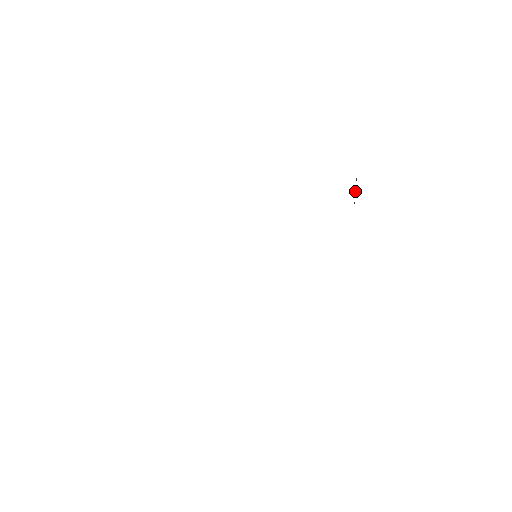
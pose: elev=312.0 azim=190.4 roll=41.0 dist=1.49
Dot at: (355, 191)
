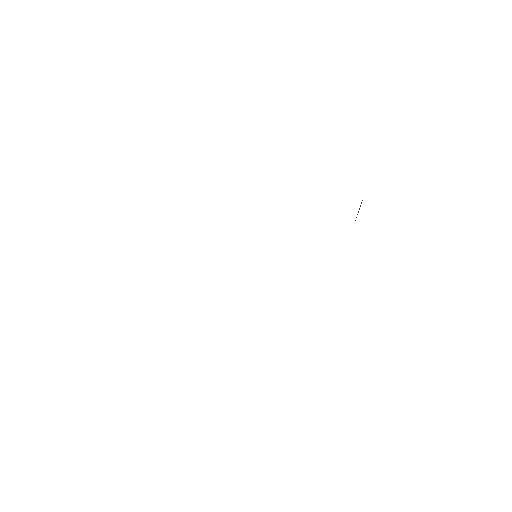
Dot at: occluded
